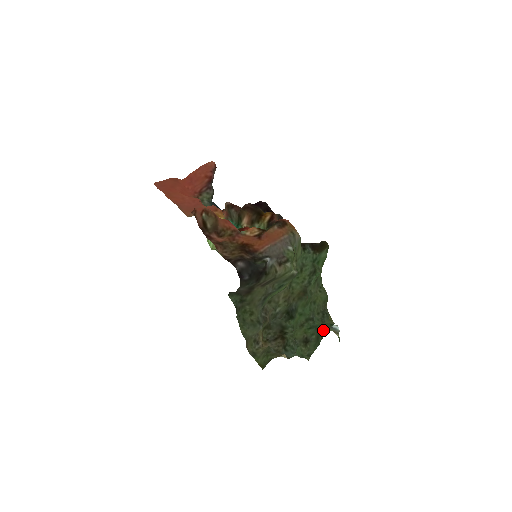
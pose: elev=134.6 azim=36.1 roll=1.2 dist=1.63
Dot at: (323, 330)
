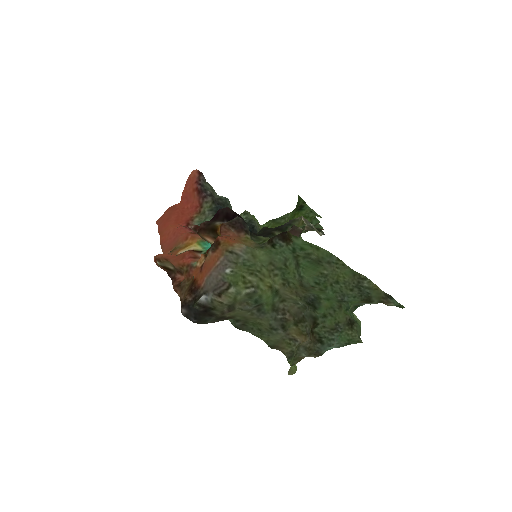
Dot at: (351, 314)
